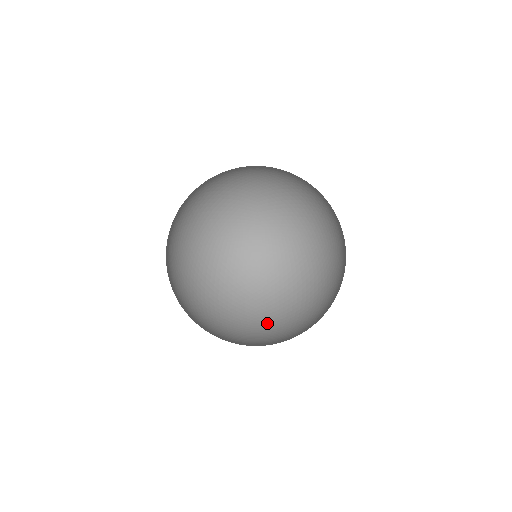
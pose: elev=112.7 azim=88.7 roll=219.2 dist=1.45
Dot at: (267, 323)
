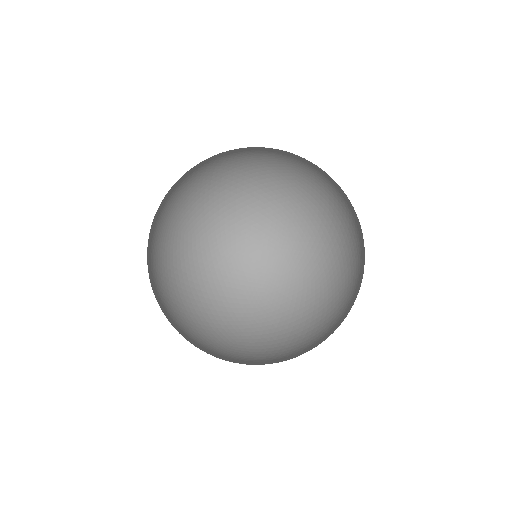
Dot at: (242, 354)
